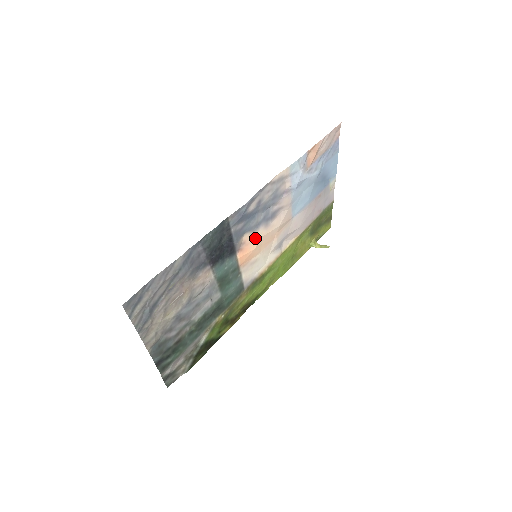
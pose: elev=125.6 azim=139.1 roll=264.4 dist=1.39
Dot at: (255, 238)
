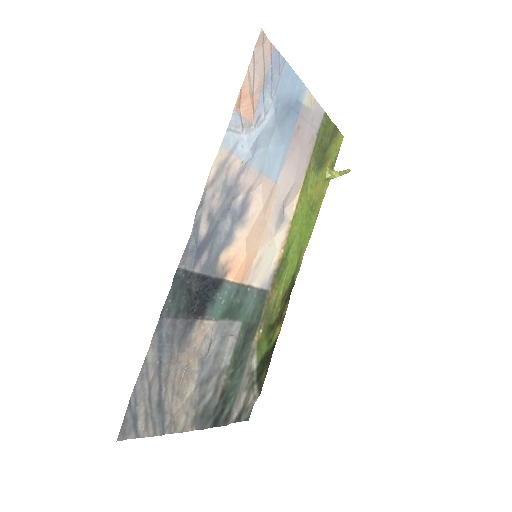
Dot at: (238, 247)
